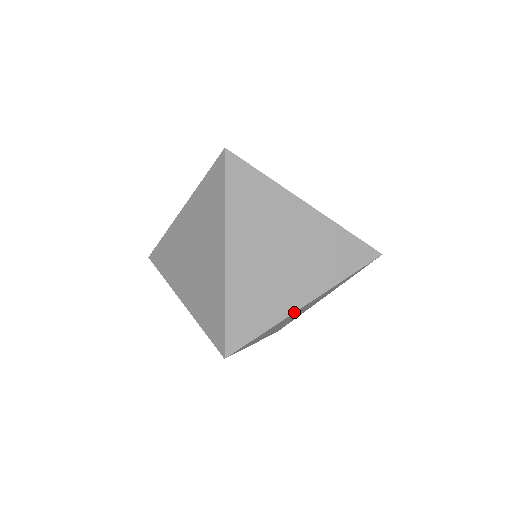
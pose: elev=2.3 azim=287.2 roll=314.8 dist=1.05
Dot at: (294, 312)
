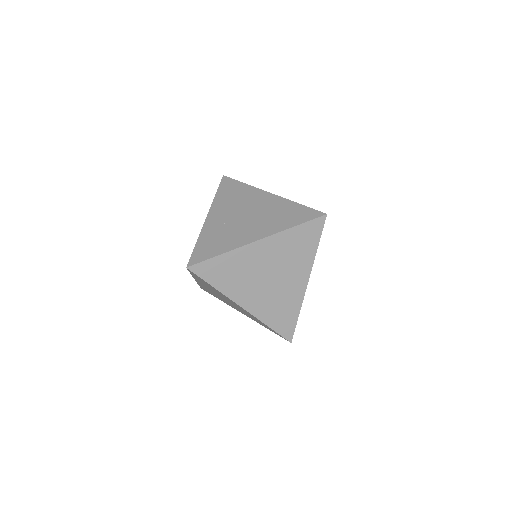
Dot at: (245, 245)
